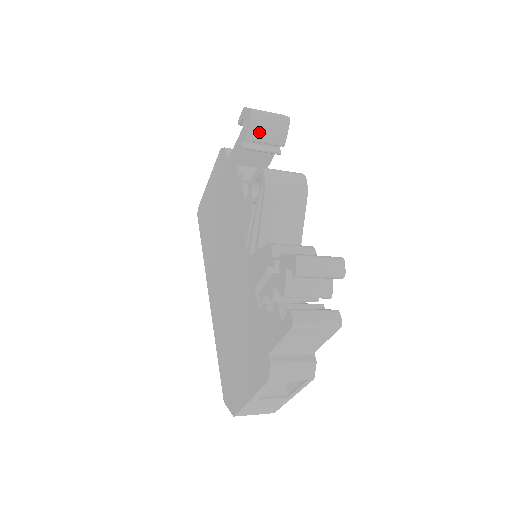
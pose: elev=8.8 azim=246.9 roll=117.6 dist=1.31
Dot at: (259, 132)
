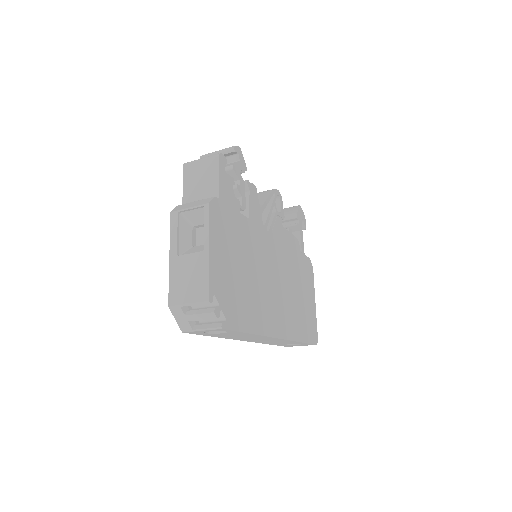
Dot at: occluded
